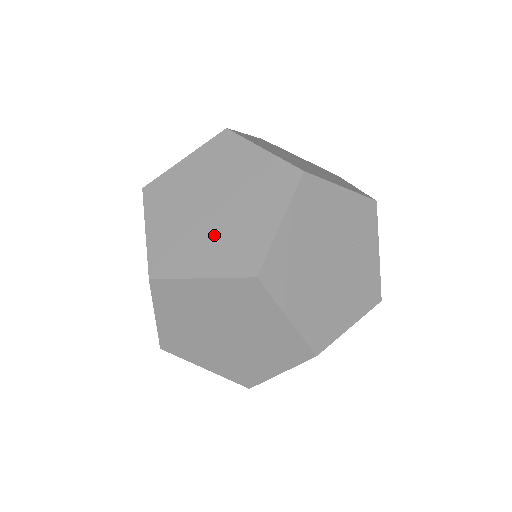
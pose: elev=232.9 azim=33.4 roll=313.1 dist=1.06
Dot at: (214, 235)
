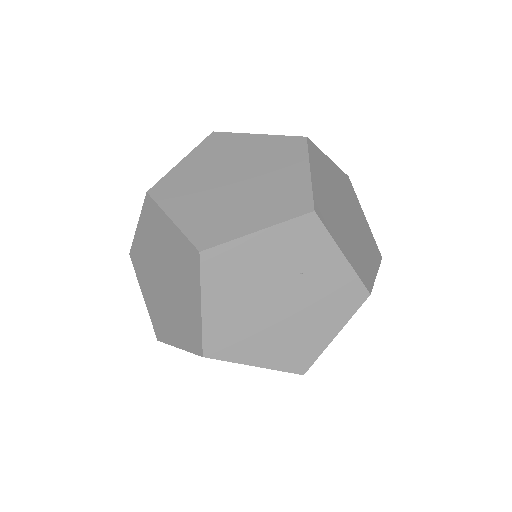
Dot at: (173, 310)
